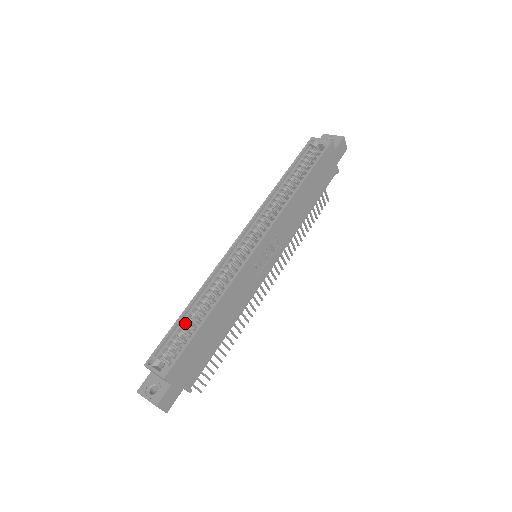
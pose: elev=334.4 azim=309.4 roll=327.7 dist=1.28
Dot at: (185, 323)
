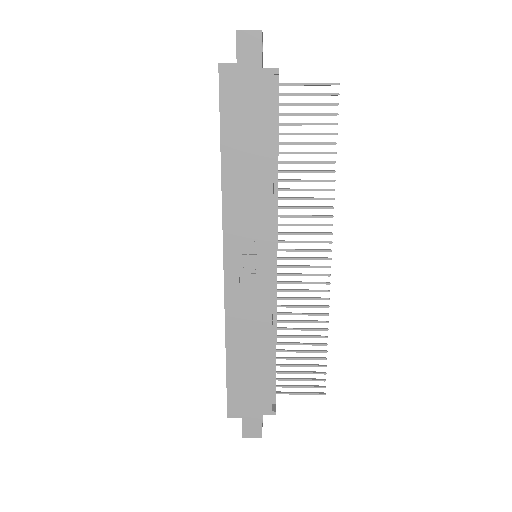
Dot at: occluded
